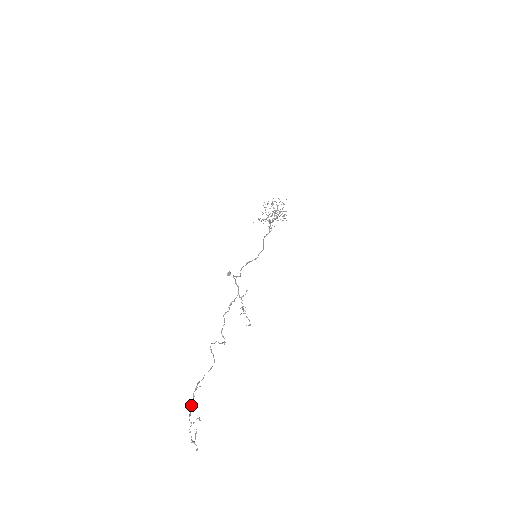
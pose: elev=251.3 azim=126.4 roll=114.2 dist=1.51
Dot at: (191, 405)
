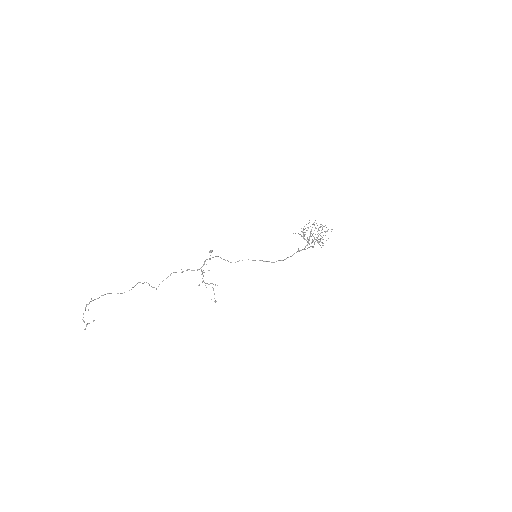
Dot at: (92, 300)
